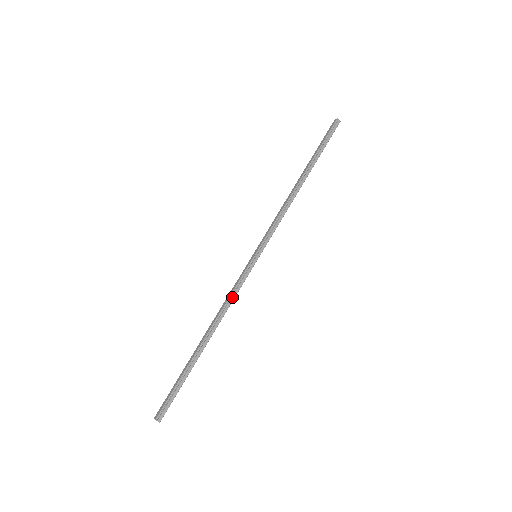
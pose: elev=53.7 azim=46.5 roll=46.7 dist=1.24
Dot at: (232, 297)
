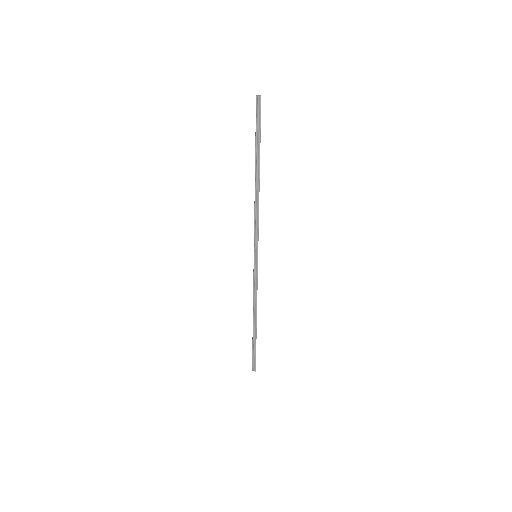
Dot at: (255, 291)
